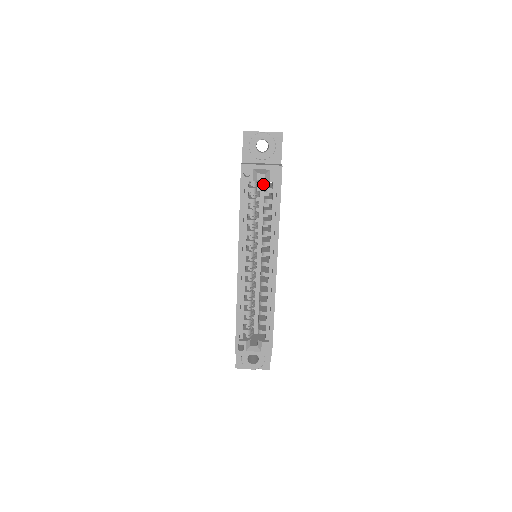
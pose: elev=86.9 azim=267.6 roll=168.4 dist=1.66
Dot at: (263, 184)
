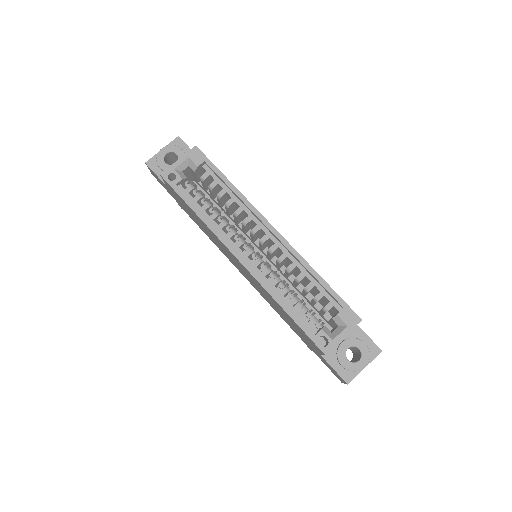
Dot at: (202, 191)
